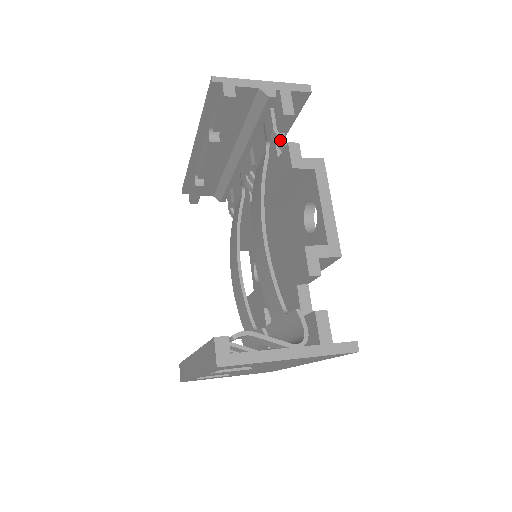
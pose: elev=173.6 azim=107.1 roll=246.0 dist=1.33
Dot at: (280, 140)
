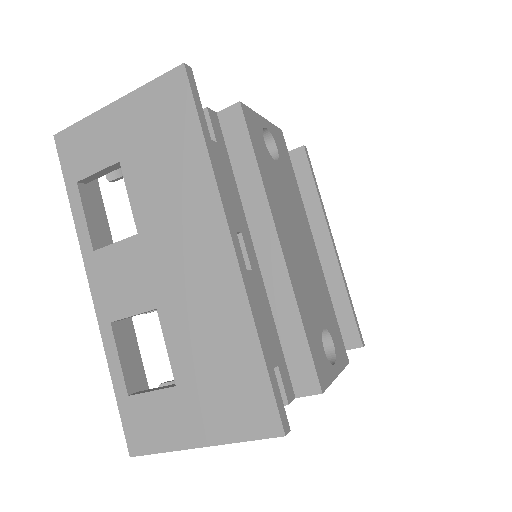
Dot at: occluded
